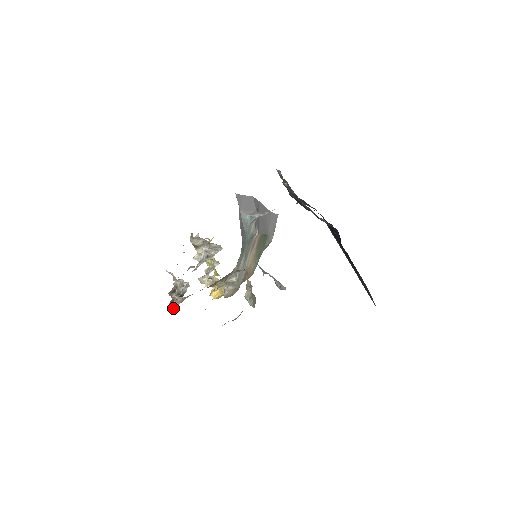
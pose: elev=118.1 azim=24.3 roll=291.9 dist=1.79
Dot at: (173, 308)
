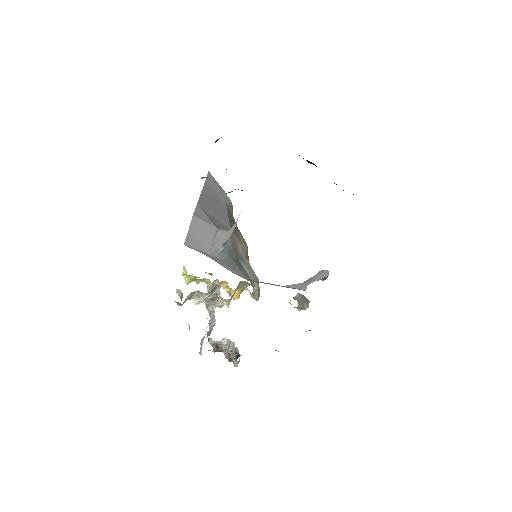
Dot at: occluded
